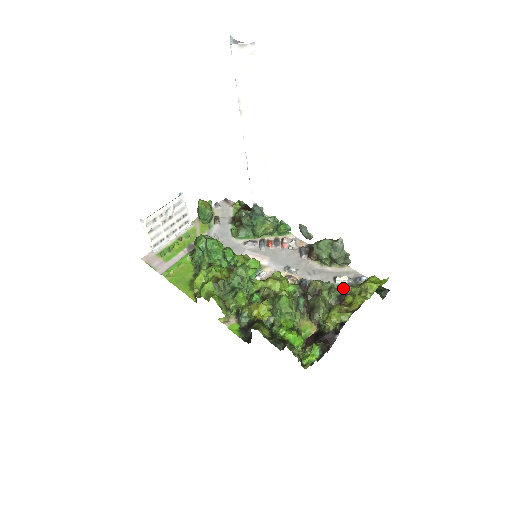
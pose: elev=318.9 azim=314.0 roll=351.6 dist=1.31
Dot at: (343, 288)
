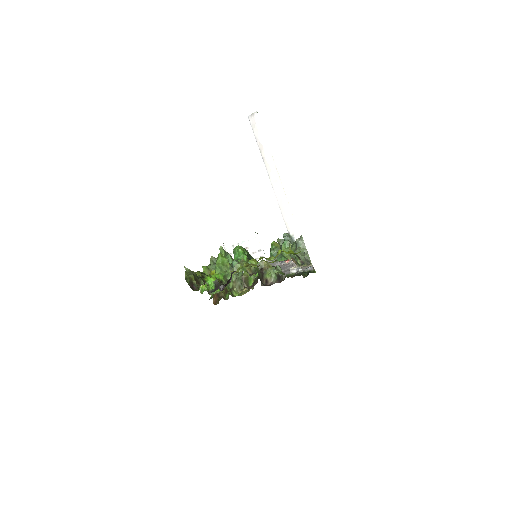
Dot at: (291, 275)
